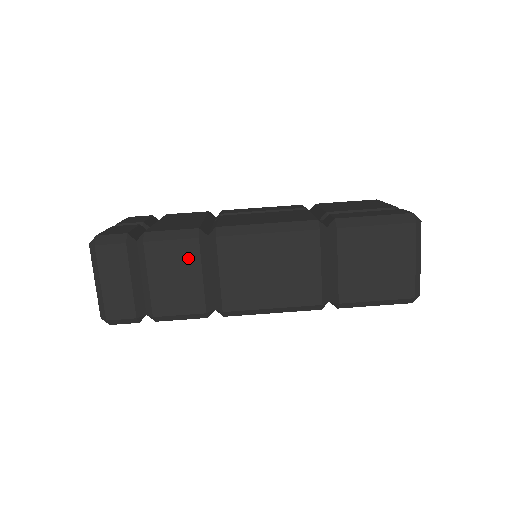
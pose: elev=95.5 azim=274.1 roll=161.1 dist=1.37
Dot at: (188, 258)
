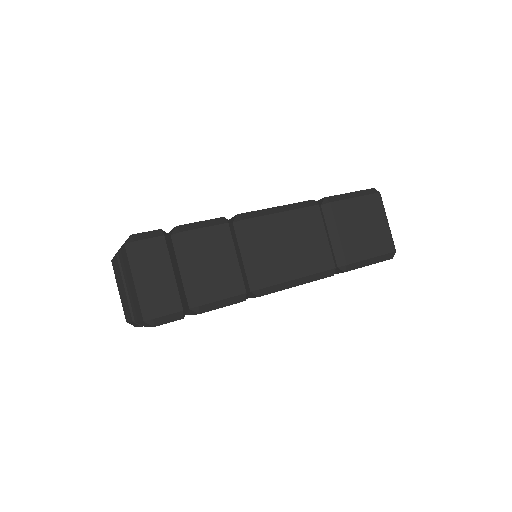
Dot at: (222, 242)
